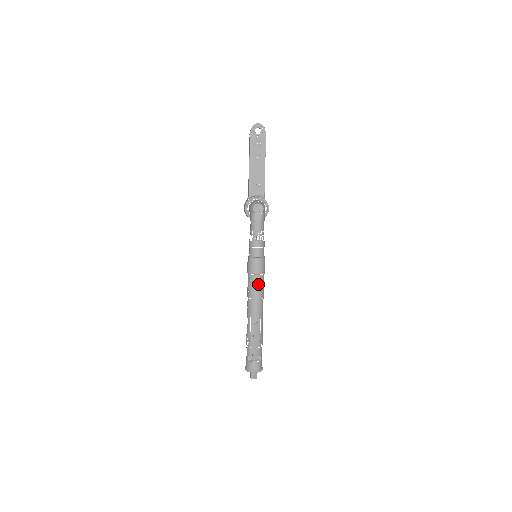
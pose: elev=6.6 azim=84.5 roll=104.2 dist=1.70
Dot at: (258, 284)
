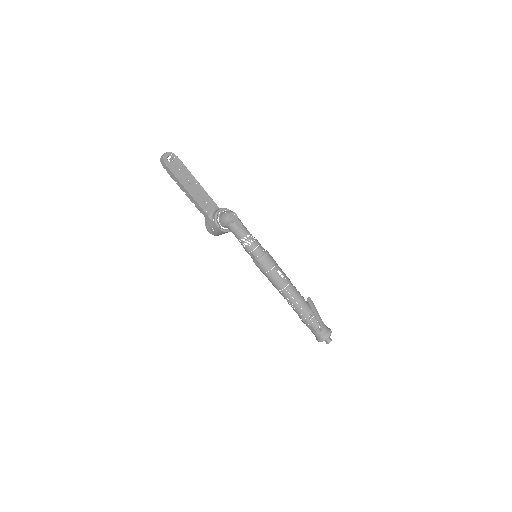
Dot at: occluded
